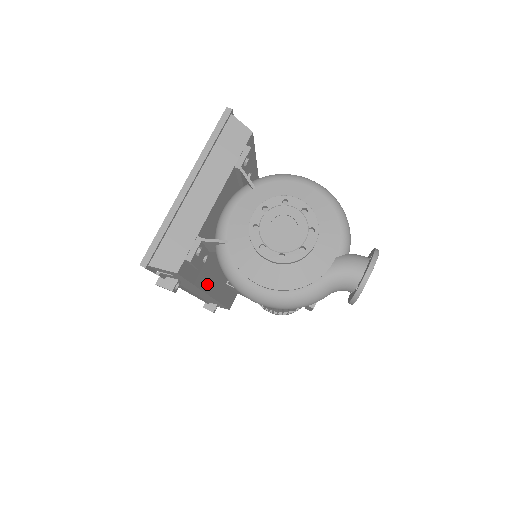
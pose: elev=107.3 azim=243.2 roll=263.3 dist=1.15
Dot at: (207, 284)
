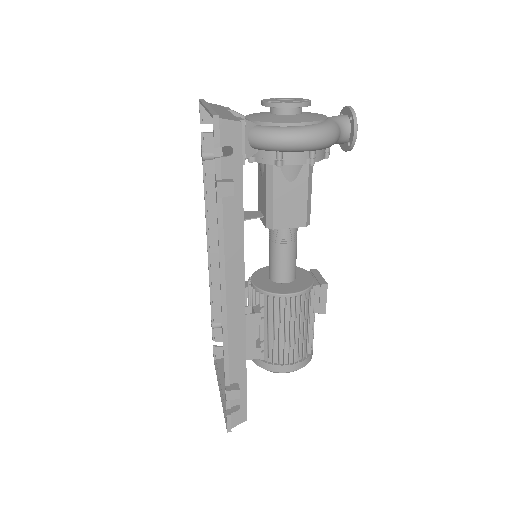
Dot at: occluded
